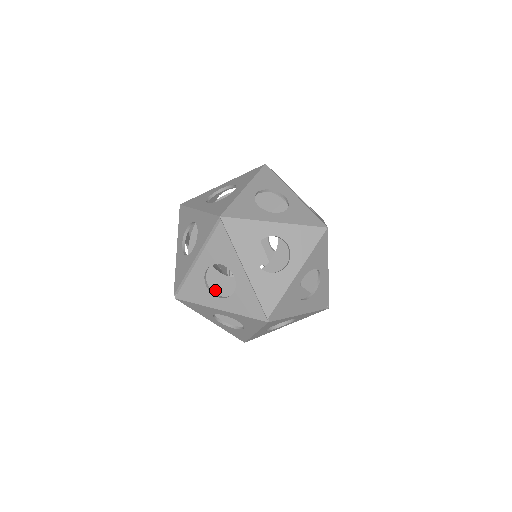
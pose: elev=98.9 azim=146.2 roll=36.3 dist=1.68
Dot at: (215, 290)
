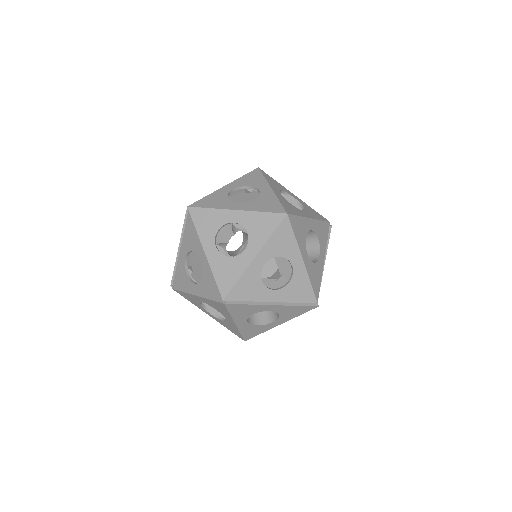
Dot at: (198, 279)
